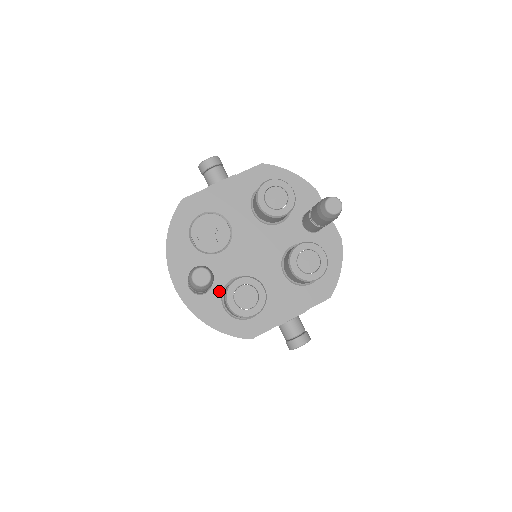
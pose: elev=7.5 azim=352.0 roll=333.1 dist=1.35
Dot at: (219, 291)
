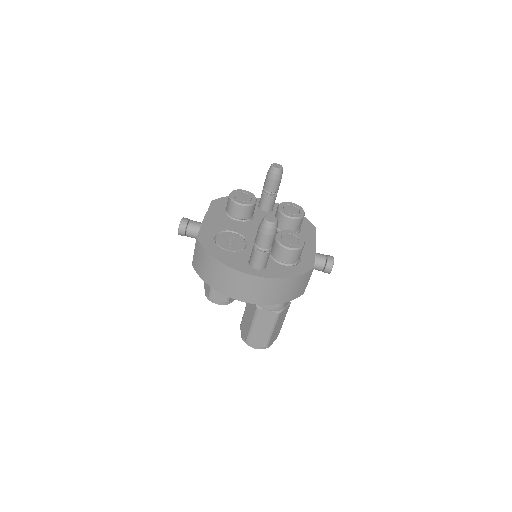
Dot at: (271, 260)
